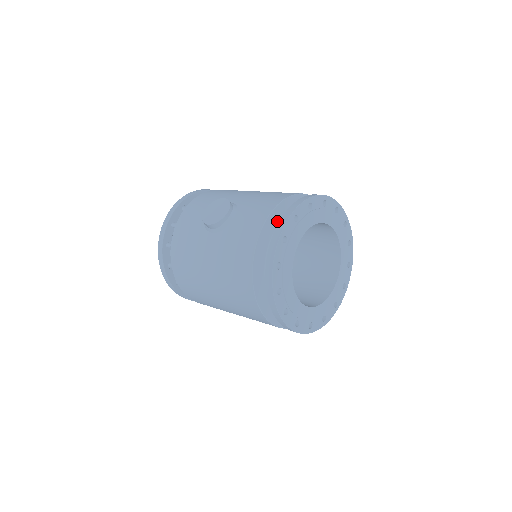
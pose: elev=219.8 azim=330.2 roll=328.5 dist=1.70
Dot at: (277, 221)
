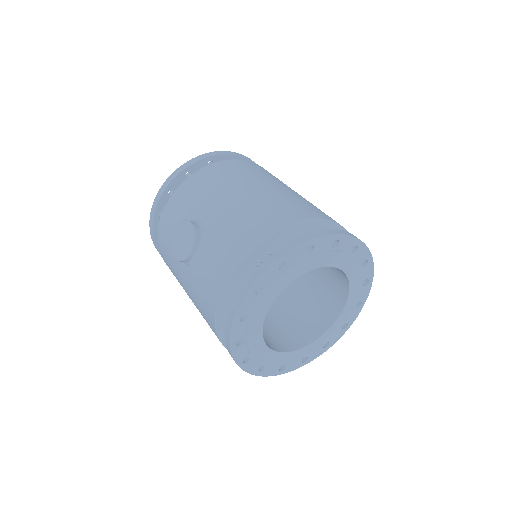
Dot at: (245, 275)
